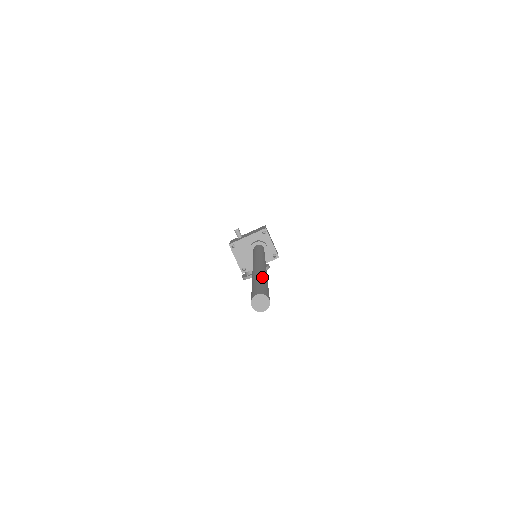
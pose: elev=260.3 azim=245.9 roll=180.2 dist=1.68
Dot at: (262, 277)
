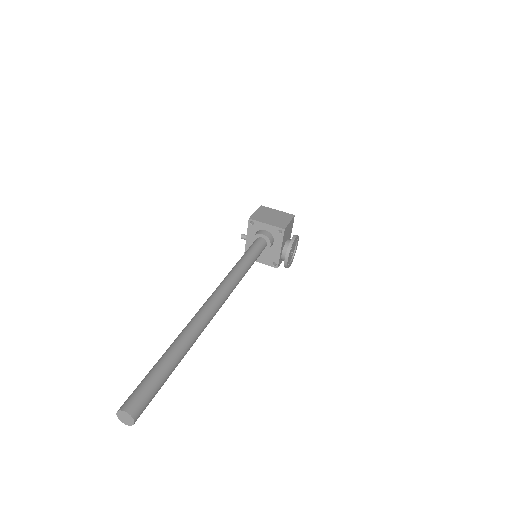
Dot at: (164, 354)
